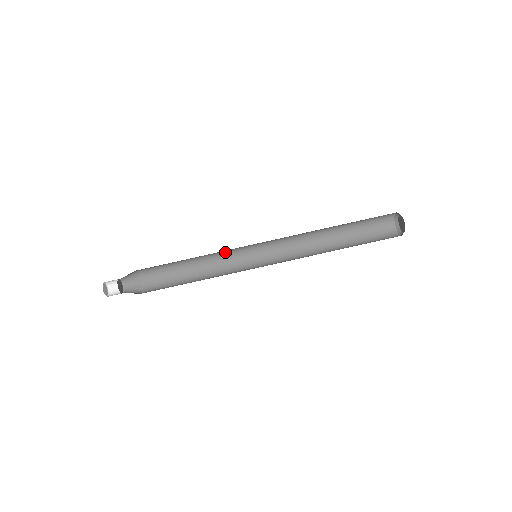
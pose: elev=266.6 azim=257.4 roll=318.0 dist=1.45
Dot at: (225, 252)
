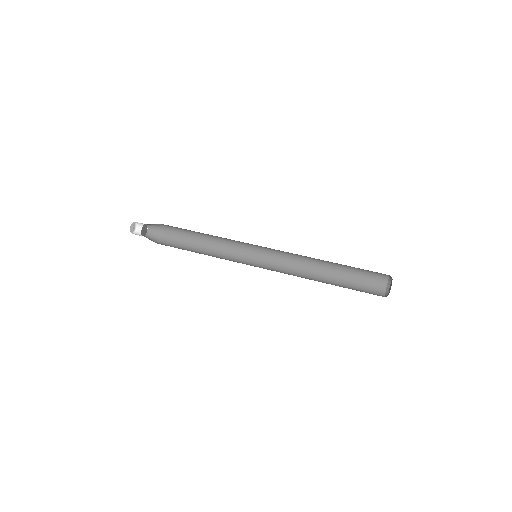
Dot at: (233, 254)
